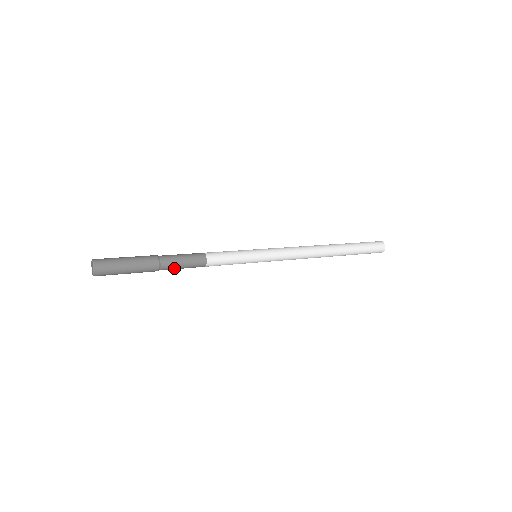
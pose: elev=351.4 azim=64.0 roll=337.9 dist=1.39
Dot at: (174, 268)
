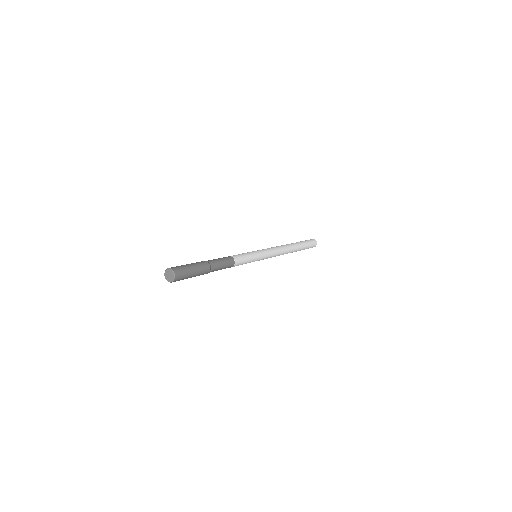
Dot at: (218, 268)
